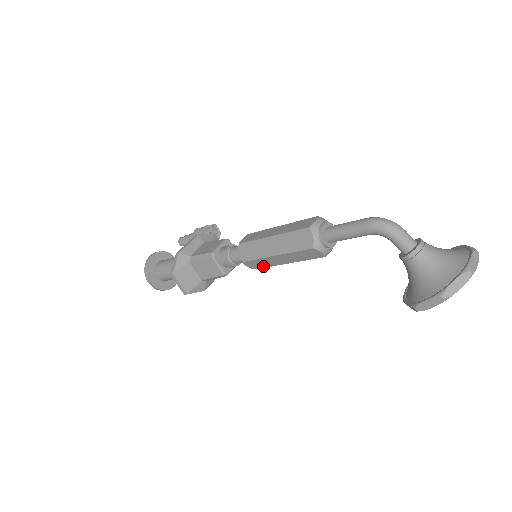
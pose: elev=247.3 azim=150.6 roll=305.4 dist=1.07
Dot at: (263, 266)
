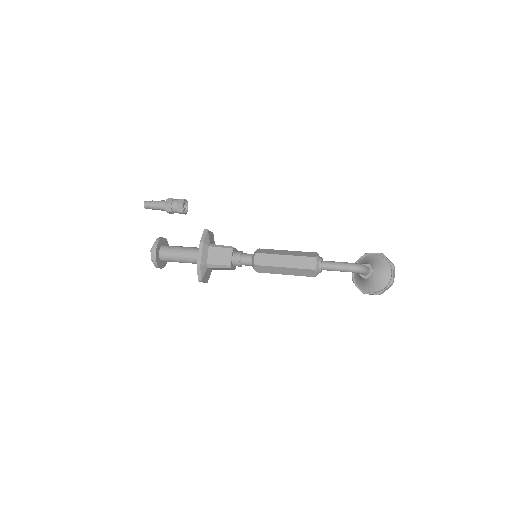
Dot at: occluded
